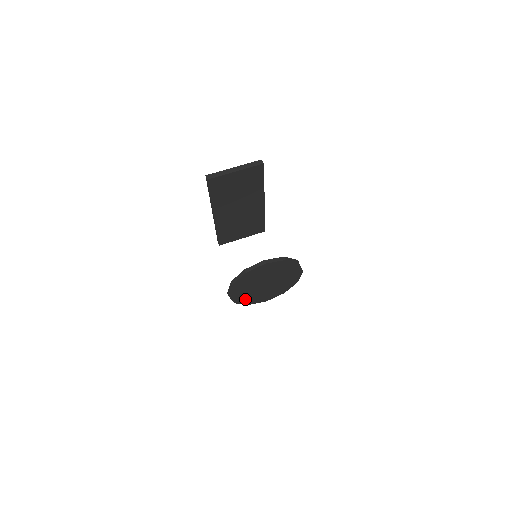
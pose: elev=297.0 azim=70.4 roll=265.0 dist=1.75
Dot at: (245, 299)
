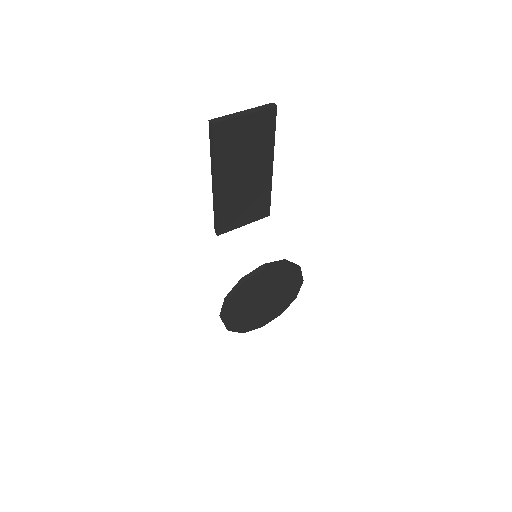
Dot at: (239, 324)
